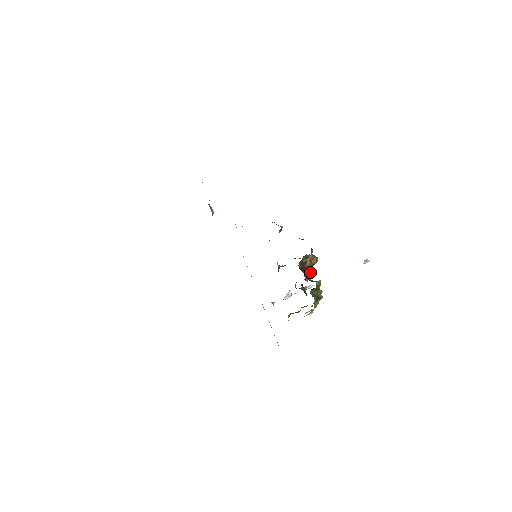
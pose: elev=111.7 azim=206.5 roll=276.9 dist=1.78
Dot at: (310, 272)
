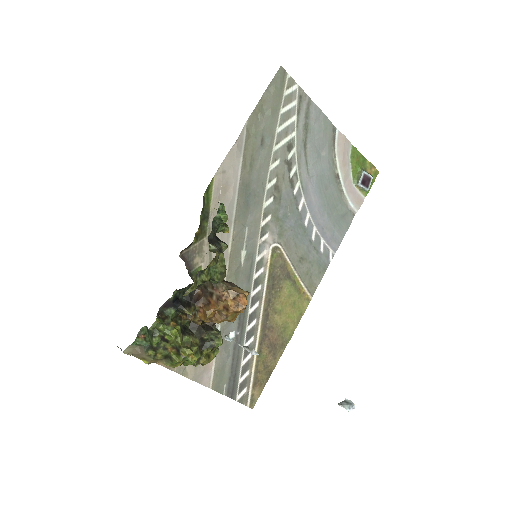
Dot at: (207, 313)
